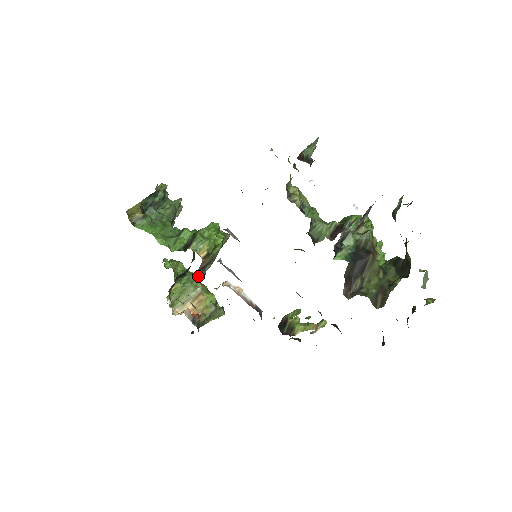
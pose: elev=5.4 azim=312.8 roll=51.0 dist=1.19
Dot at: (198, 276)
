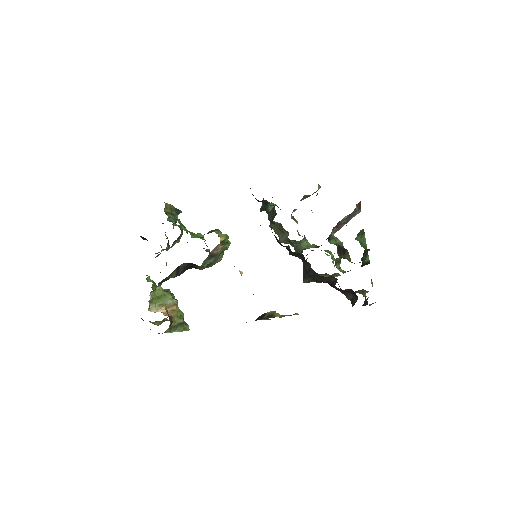
Dot at: (205, 261)
